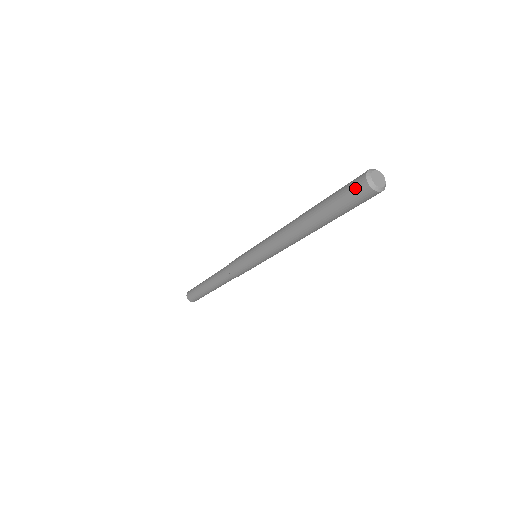
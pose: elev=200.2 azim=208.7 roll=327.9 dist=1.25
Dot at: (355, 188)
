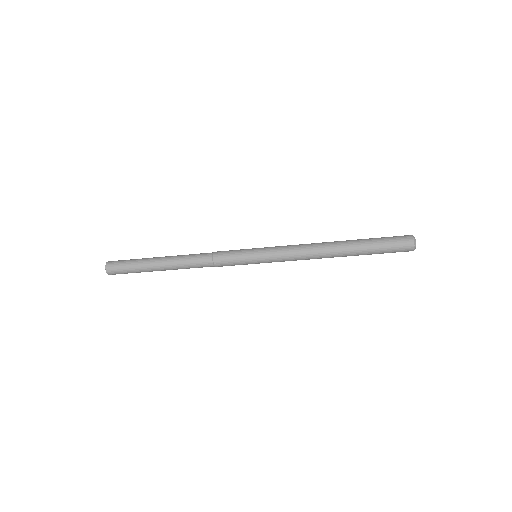
Dot at: (403, 242)
